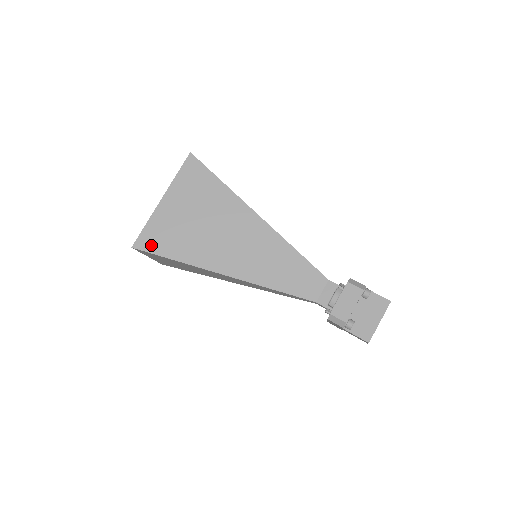
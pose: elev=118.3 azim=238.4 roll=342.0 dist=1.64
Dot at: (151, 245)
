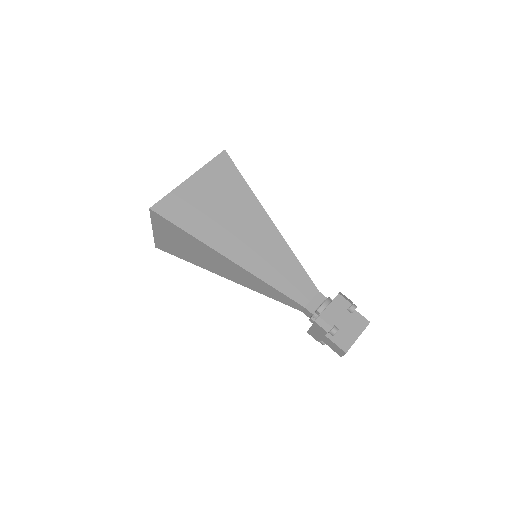
Dot at: (168, 212)
